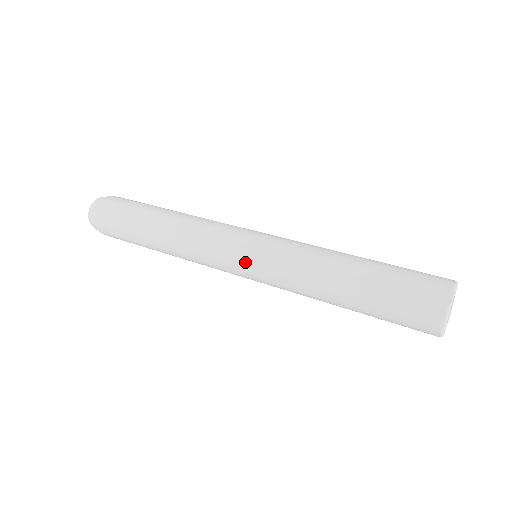
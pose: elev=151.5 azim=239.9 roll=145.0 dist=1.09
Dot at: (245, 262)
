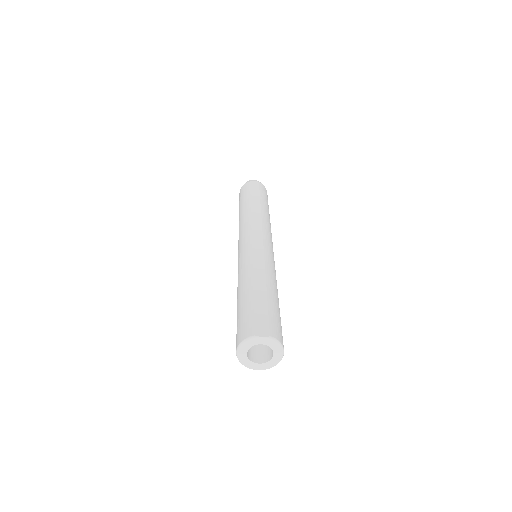
Dot at: (245, 245)
